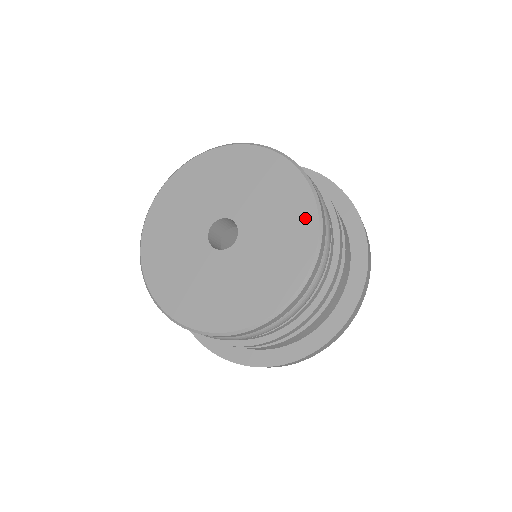
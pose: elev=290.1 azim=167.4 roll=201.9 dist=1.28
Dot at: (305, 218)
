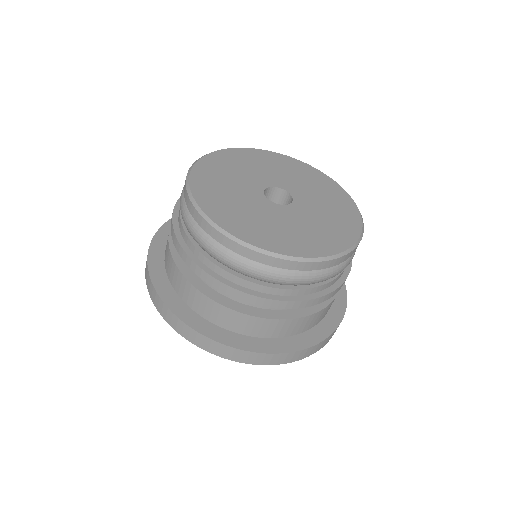
Dot at: (351, 213)
